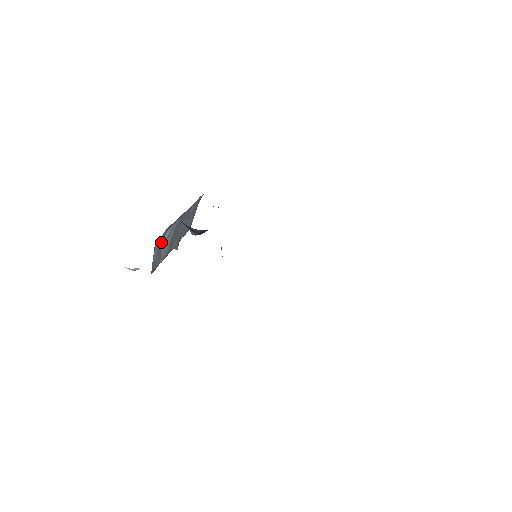
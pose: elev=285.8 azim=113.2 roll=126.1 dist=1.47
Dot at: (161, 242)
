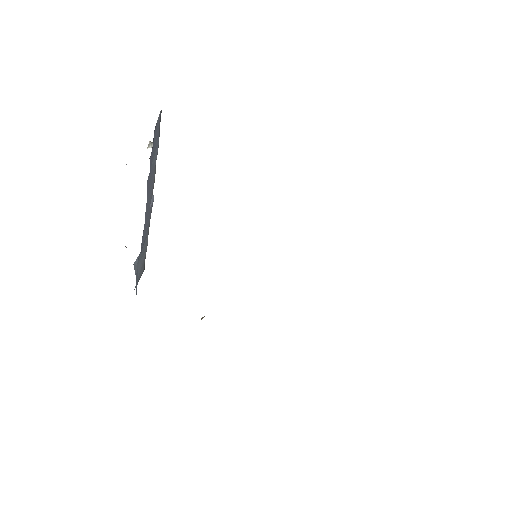
Dot at: (137, 282)
